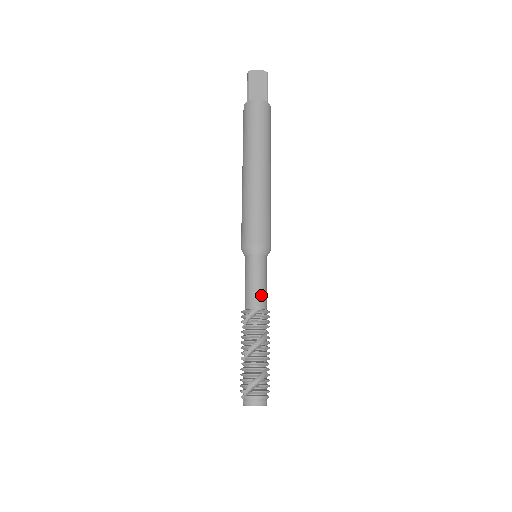
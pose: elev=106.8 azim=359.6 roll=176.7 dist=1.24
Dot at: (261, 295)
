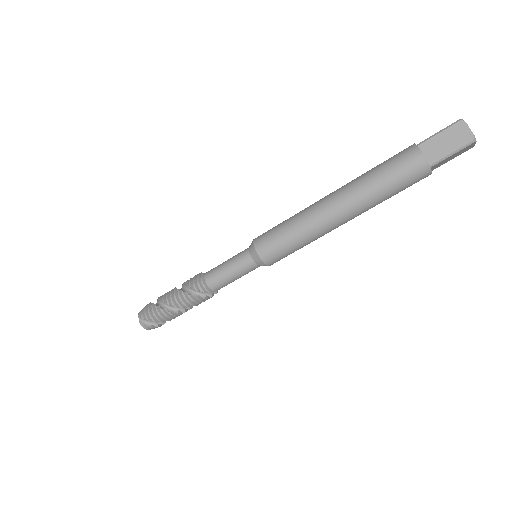
Dot at: occluded
